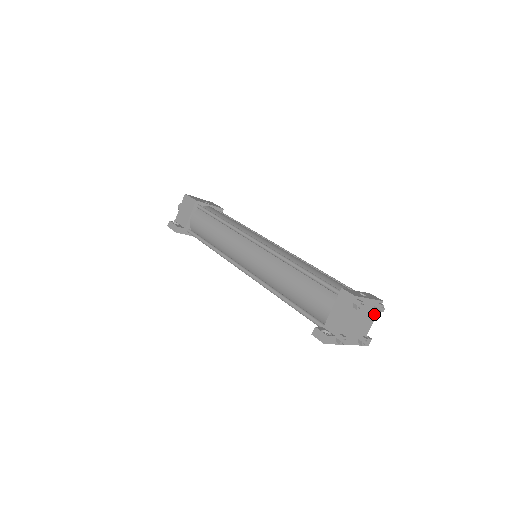
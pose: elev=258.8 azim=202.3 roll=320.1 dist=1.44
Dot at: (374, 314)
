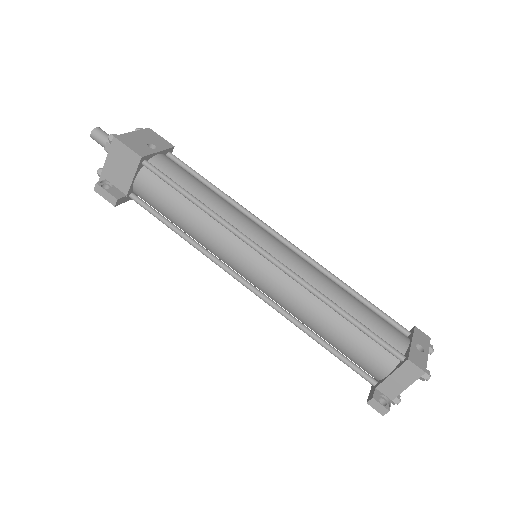
Dot at: occluded
